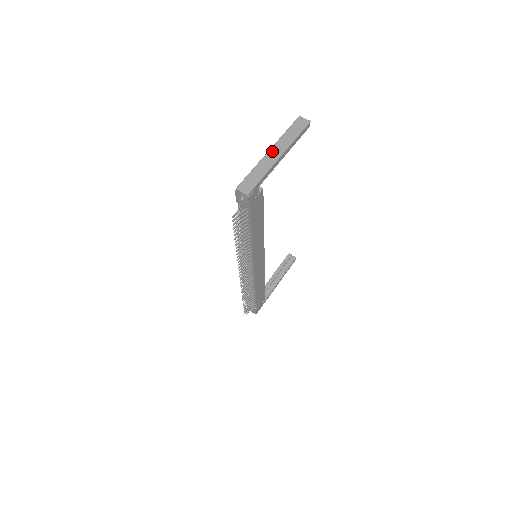
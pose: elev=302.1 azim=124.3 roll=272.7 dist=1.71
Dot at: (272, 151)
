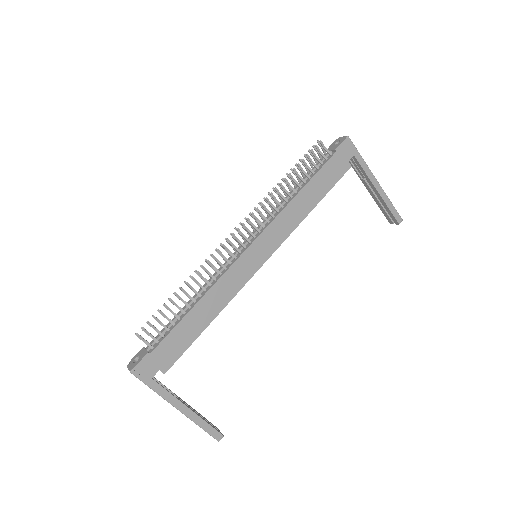
Dot at: occluded
